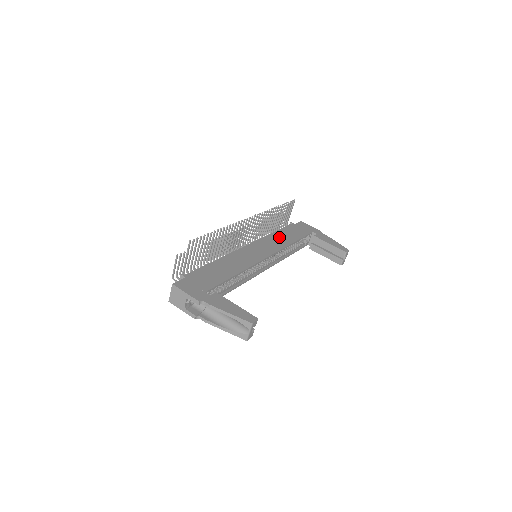
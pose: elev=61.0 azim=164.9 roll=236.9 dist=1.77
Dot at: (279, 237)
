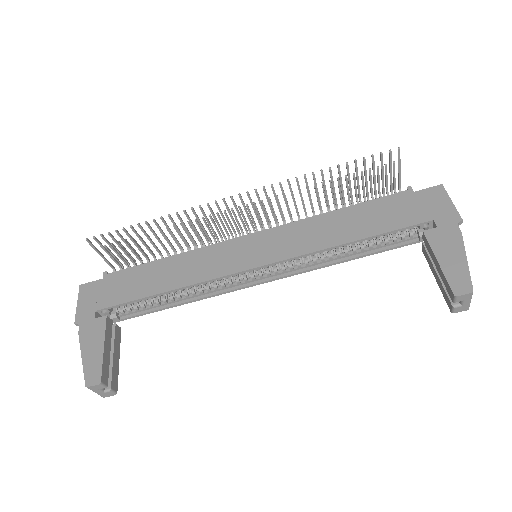
Dot at: (331, 224)
